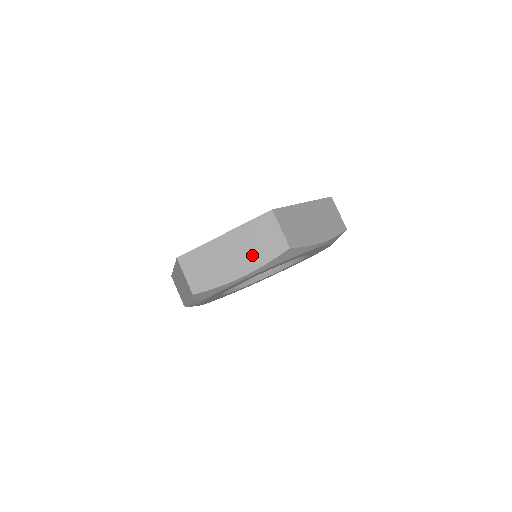
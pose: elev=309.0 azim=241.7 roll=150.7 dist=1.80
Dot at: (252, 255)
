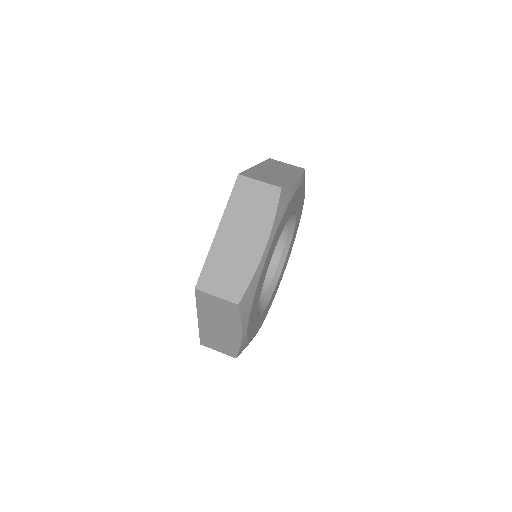
Dot at: (257, 223)
